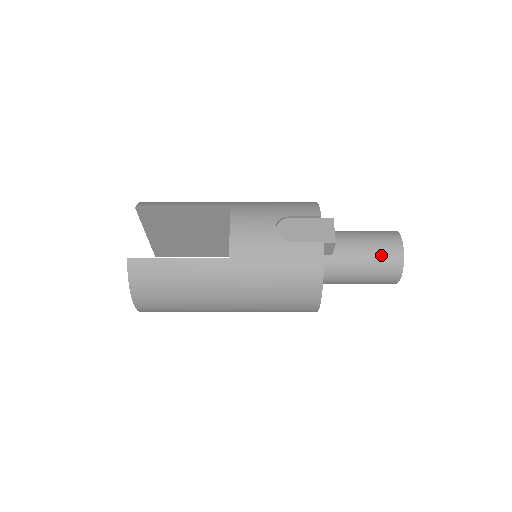
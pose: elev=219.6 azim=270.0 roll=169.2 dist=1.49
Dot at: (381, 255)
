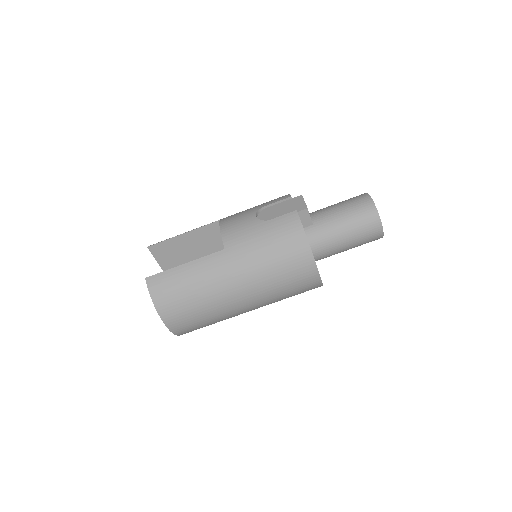
Dot at: (355, 211)
